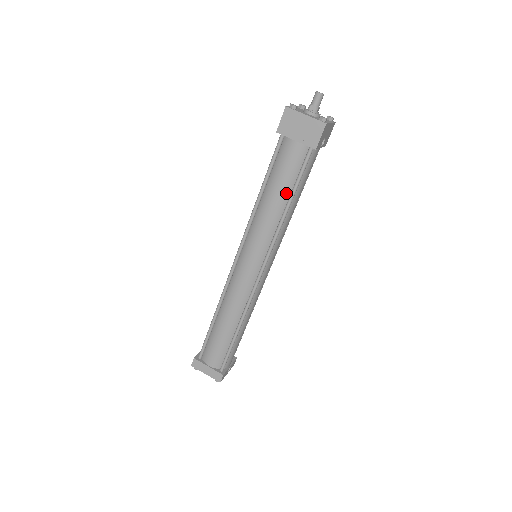
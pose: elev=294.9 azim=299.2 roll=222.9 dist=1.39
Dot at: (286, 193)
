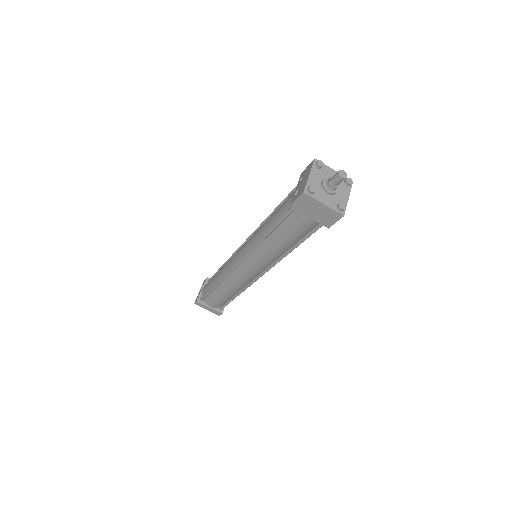
Dot at: (292, 242)
